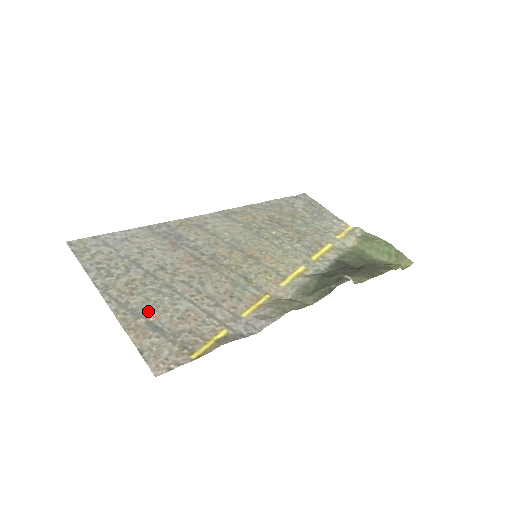
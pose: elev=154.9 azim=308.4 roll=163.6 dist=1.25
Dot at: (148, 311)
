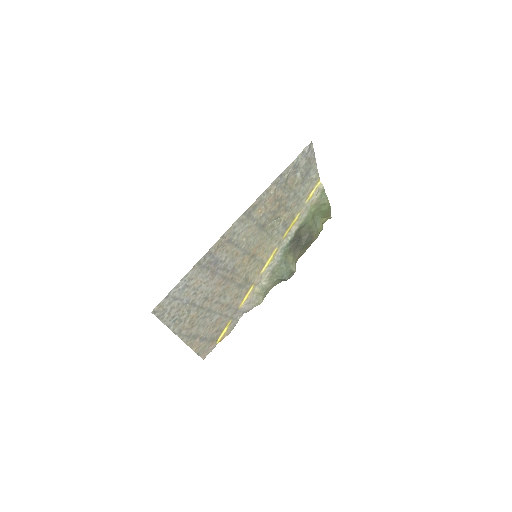
Dot at: (200, 332)
